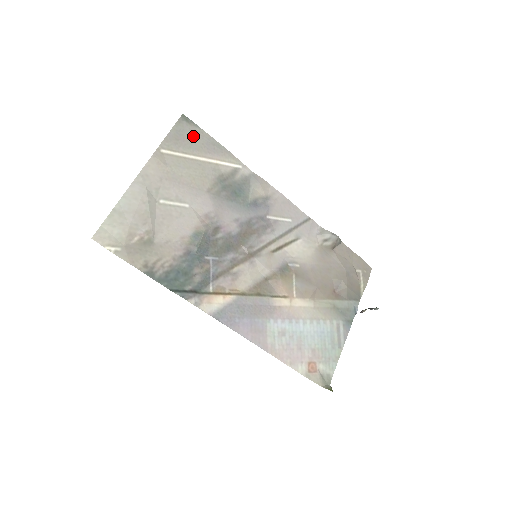
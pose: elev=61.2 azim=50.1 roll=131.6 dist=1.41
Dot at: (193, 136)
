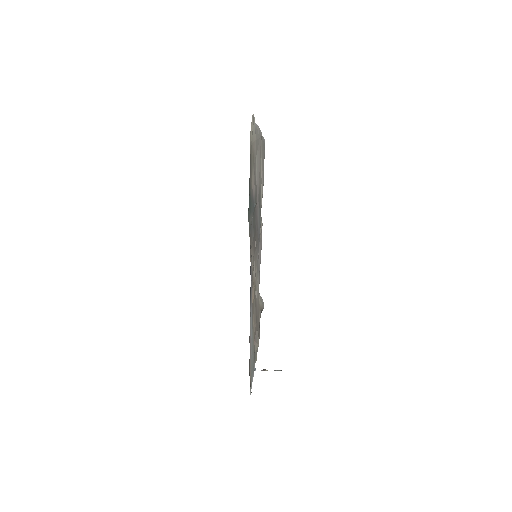
Dot at: occluded
